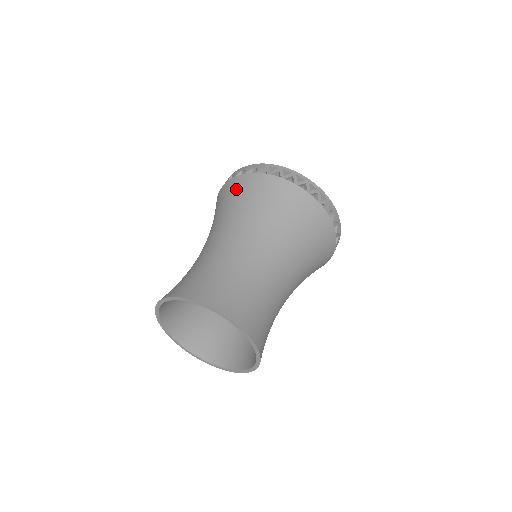
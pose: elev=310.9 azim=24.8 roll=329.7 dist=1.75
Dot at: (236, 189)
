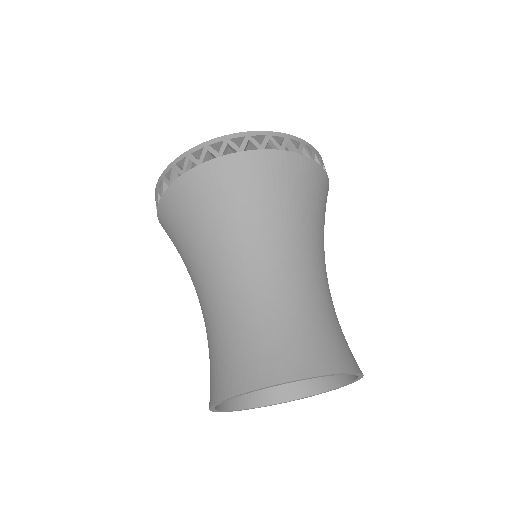
Dot at: (177, 208)
